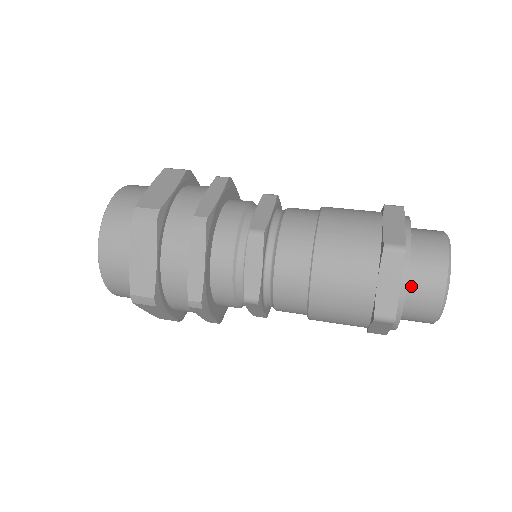
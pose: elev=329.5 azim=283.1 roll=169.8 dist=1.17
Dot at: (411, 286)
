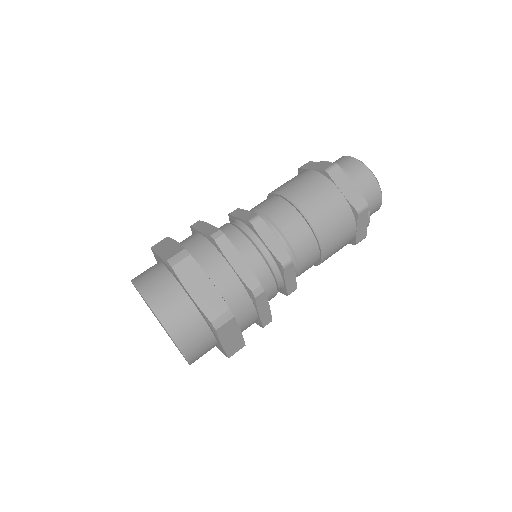
Dot at: occluded
